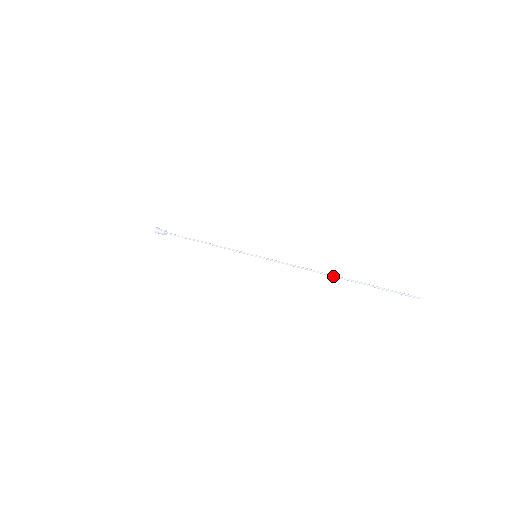
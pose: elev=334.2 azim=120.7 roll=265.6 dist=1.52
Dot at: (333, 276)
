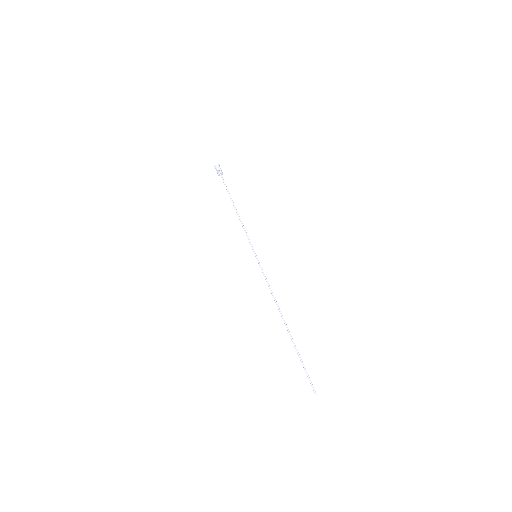
Dot at: (284, 323)
